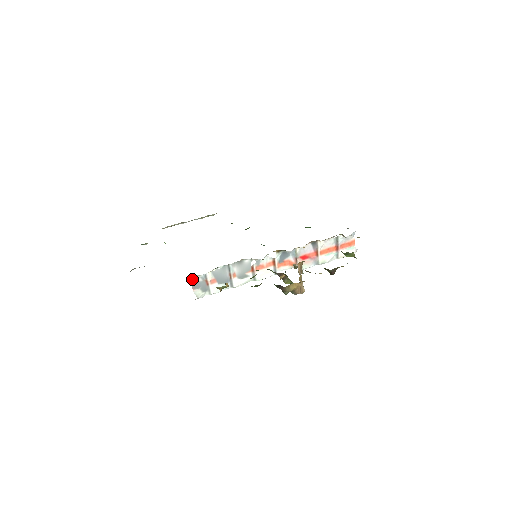
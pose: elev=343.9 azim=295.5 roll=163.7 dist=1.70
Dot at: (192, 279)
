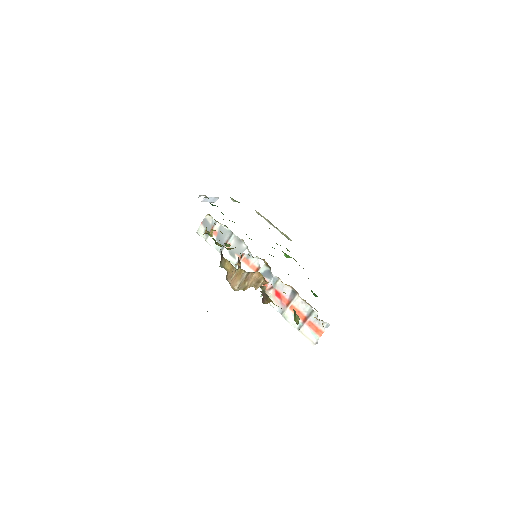
Dot at: (207, 215)
